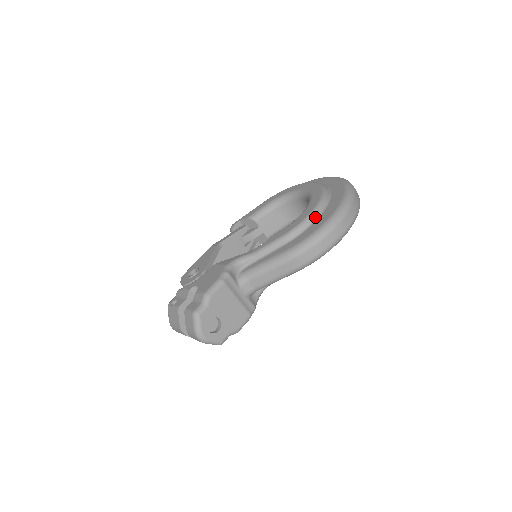
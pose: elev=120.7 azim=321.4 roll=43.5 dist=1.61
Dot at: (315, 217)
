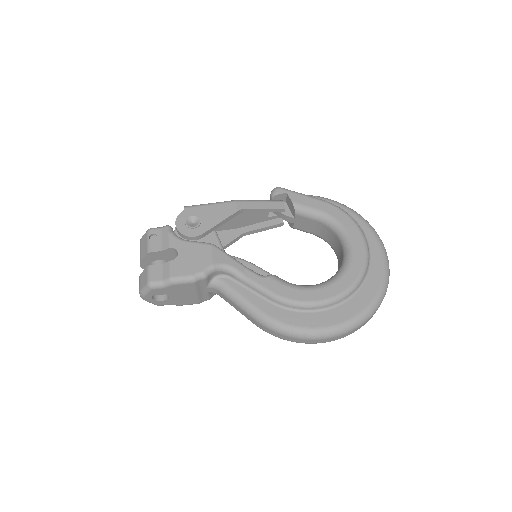
Dot at: (315, 309)
